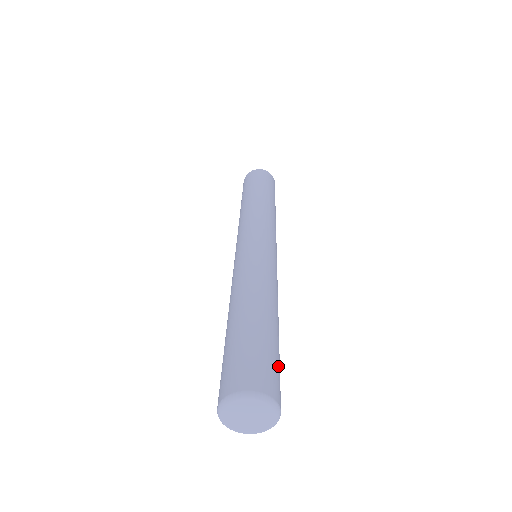
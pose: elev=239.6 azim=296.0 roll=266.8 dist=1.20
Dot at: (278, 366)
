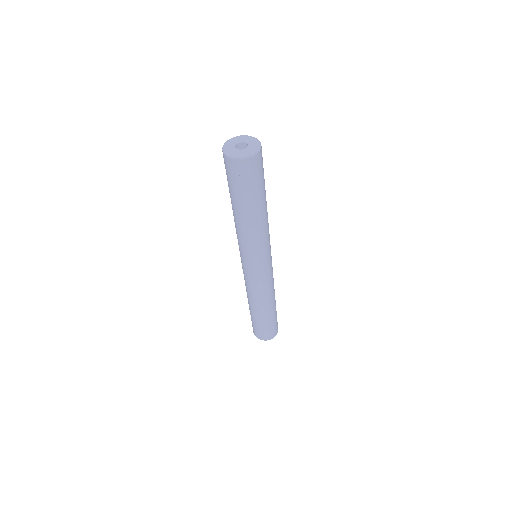
Dot at: (272, 326)
